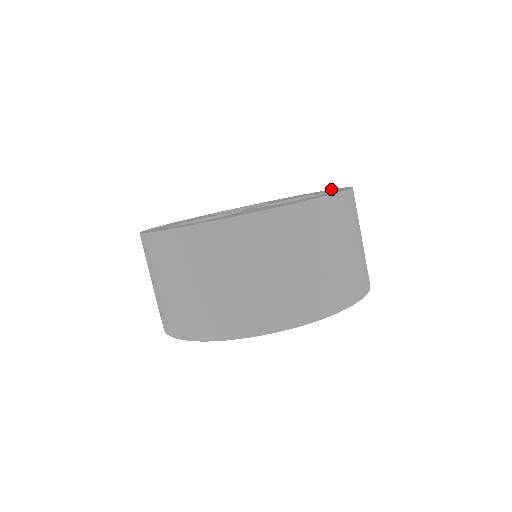
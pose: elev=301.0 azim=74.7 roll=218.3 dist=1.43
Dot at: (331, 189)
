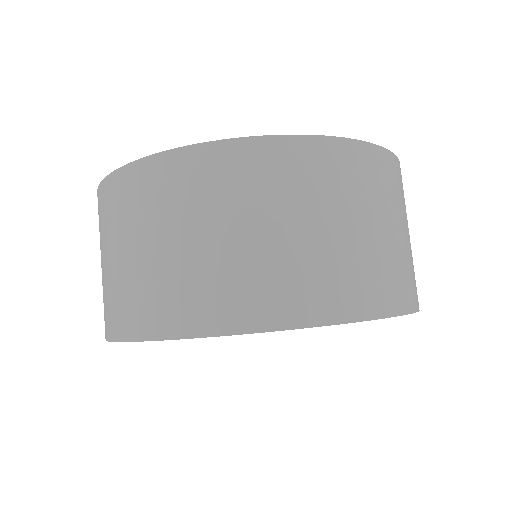
Dot at: occluded
